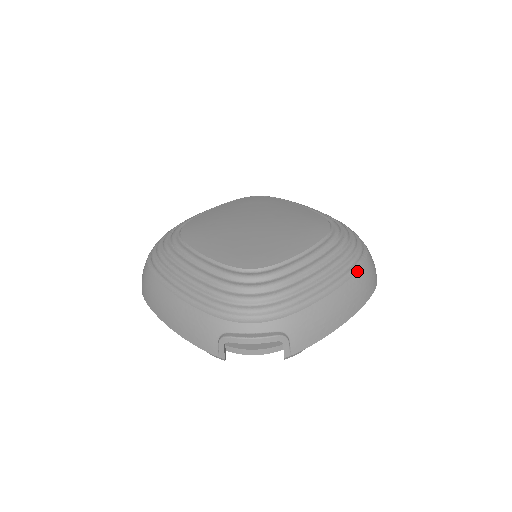
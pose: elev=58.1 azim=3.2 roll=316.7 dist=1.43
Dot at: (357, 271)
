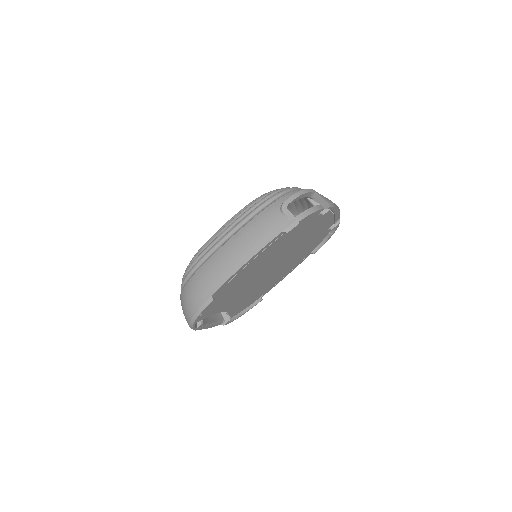
Dot at: occluded
